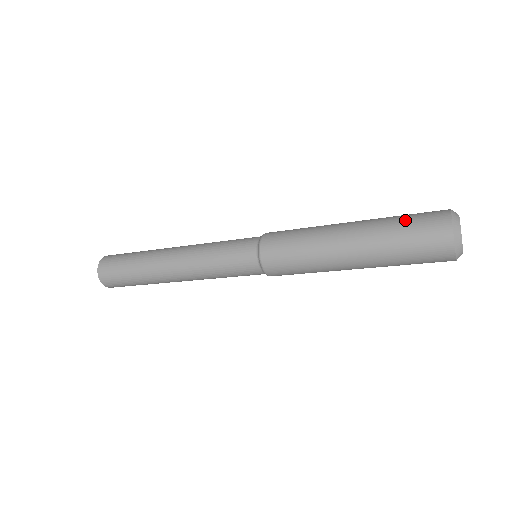
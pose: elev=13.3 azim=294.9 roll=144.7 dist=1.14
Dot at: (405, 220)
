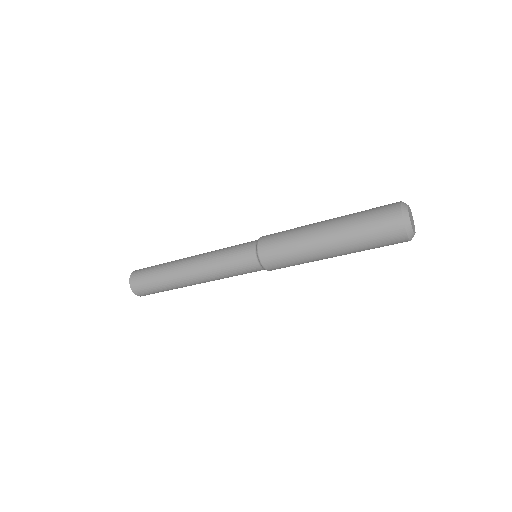
Dot at: occluded
